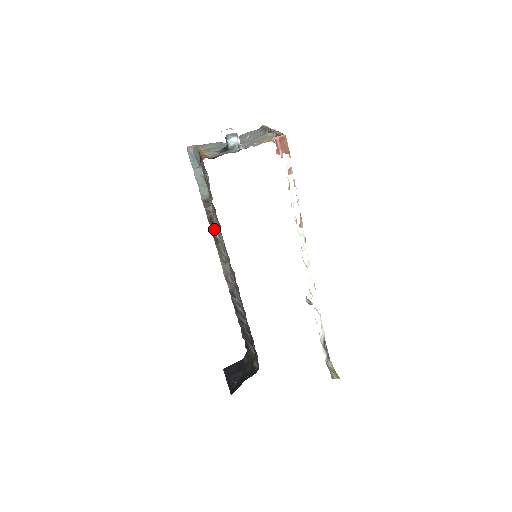
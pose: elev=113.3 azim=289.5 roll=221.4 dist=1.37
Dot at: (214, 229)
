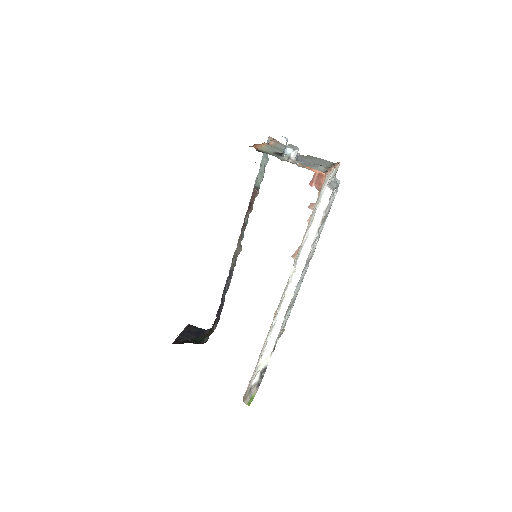
Dot at: (247, 213)
